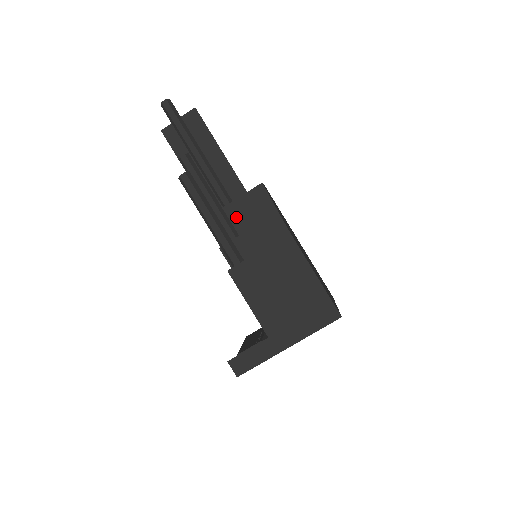
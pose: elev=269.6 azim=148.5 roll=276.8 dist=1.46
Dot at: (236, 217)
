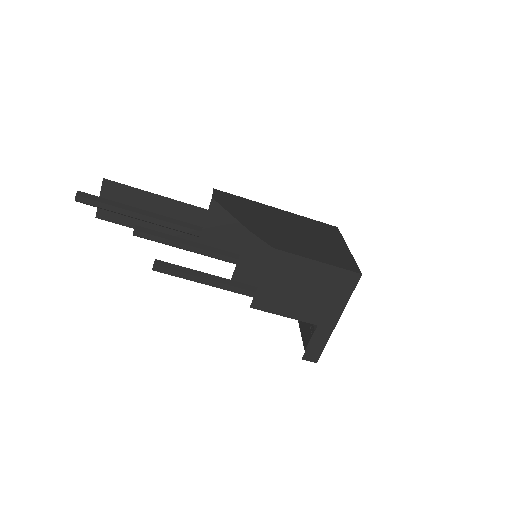
Dot at: (215, 238)
